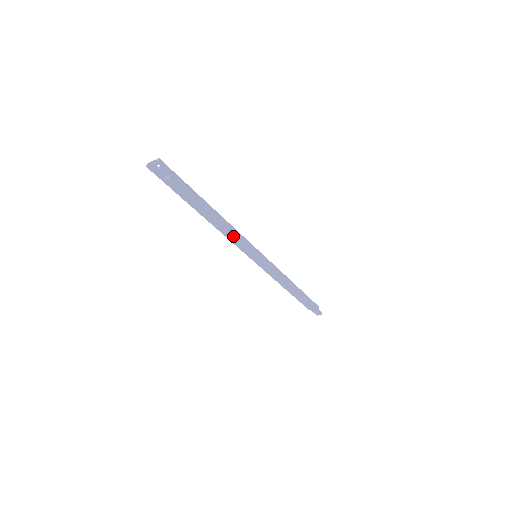
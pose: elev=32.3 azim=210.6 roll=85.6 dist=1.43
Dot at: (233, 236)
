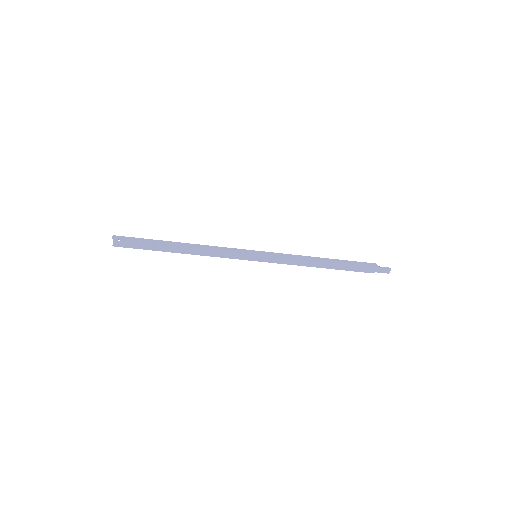
Dot at: (217, 252)
